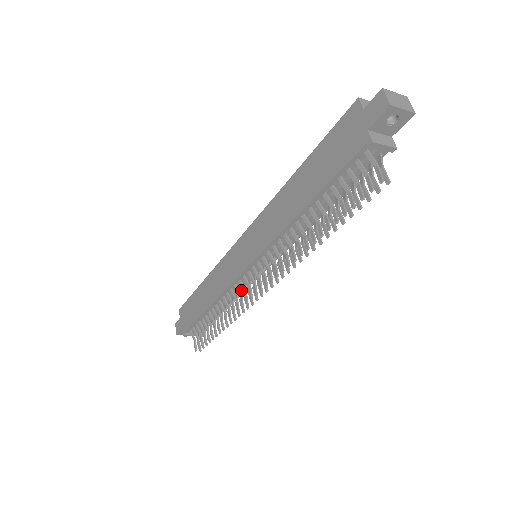
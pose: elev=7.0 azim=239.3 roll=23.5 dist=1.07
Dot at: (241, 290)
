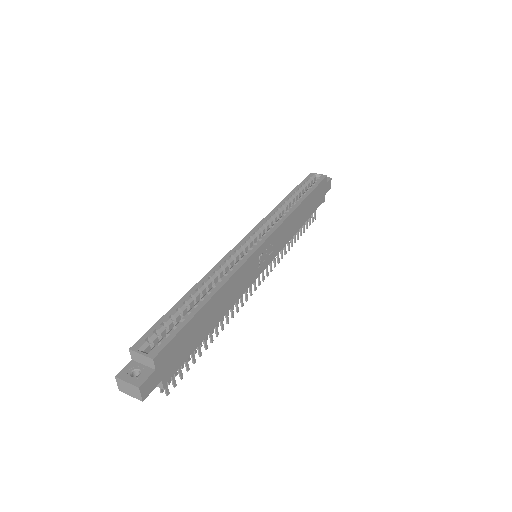
Dot at: occluded
